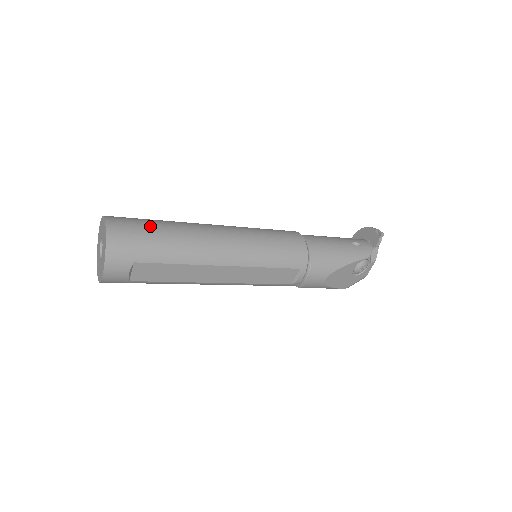
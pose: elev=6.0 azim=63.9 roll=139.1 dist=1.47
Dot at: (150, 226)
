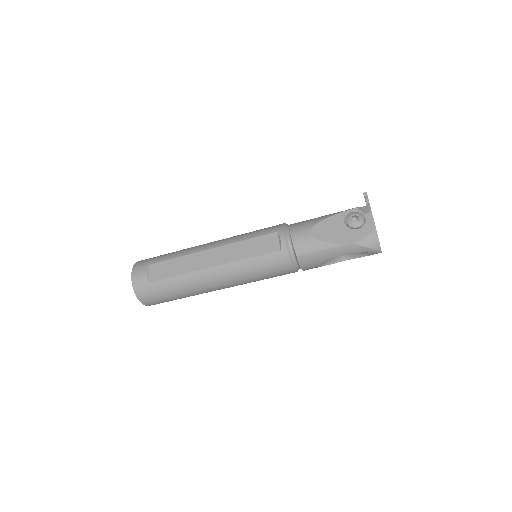
Dot at: occluded
